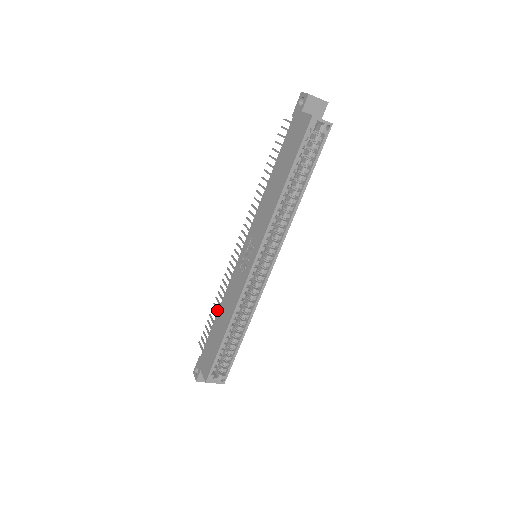
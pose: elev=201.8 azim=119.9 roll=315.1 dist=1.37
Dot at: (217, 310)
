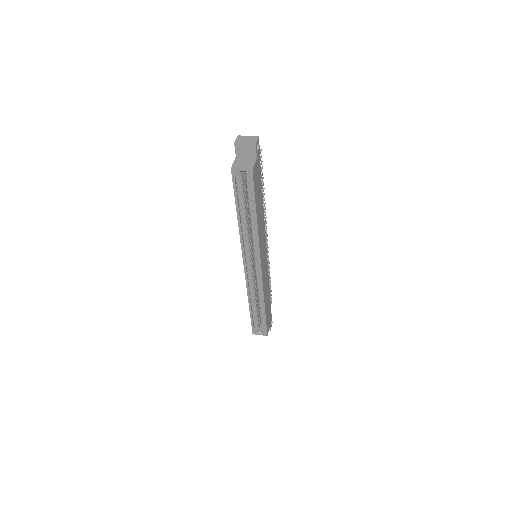
Dot at: occluded
